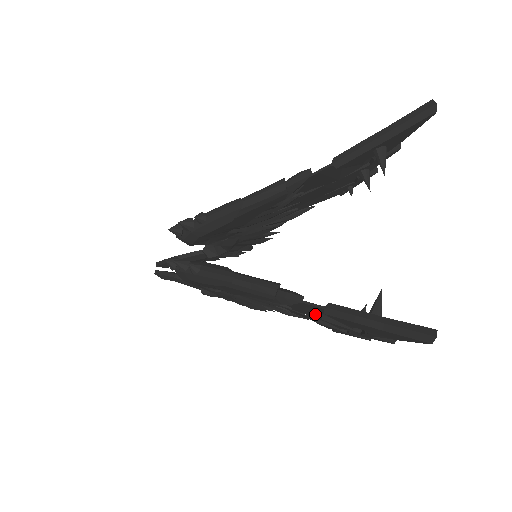
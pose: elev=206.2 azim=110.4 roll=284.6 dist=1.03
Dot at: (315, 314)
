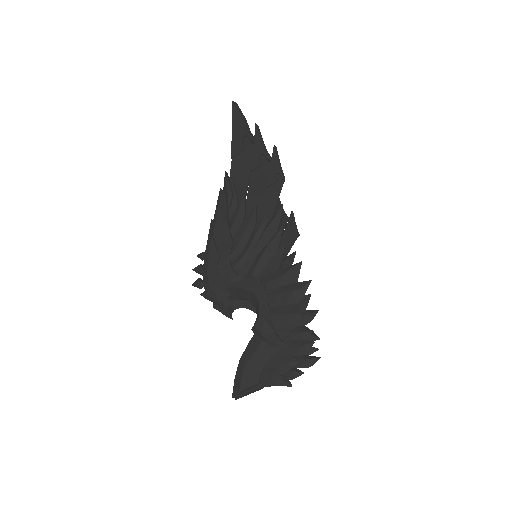
Dot at: (256, 181)
